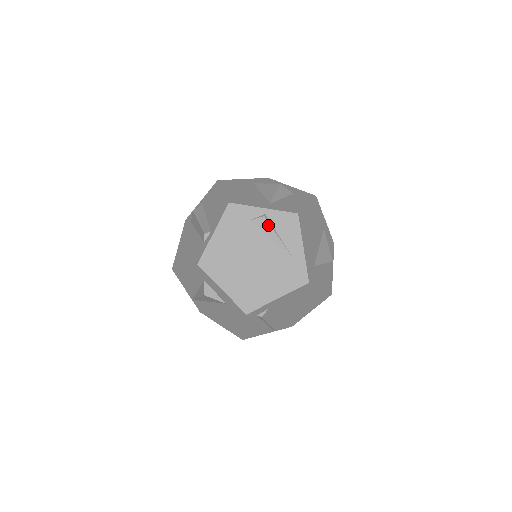
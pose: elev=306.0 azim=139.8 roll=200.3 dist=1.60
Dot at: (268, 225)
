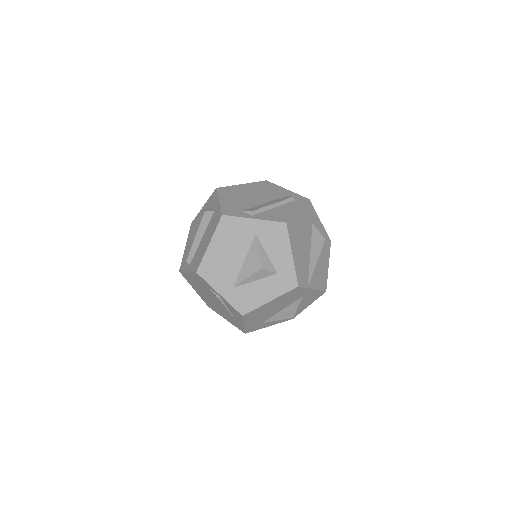
Dot at: (221, 302)
